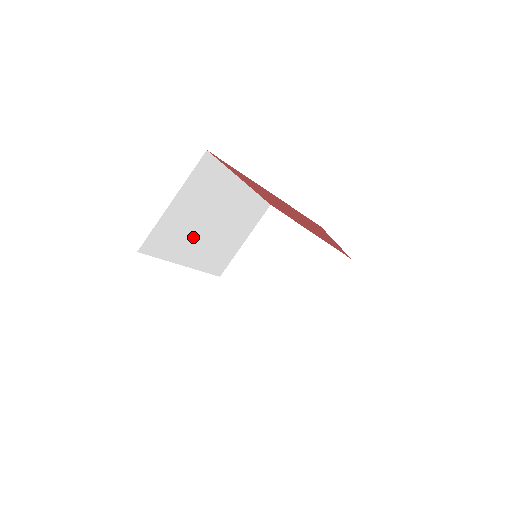
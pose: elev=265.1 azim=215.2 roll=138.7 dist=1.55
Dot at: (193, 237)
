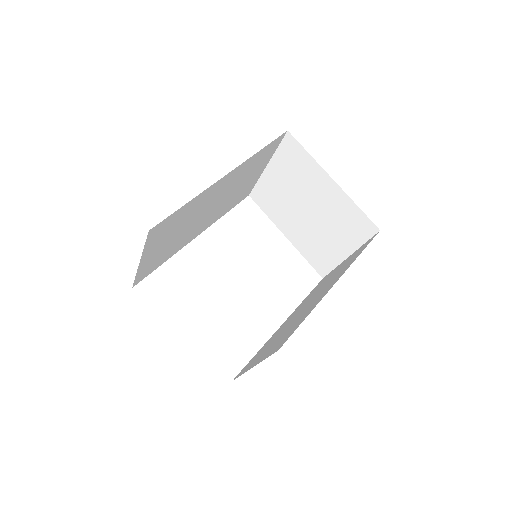
Dot at: (189, 232)
